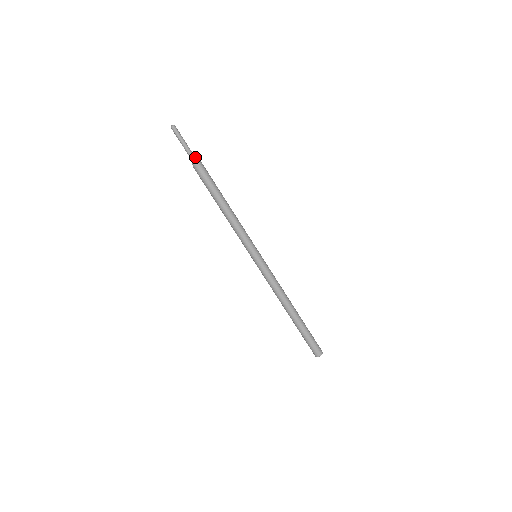
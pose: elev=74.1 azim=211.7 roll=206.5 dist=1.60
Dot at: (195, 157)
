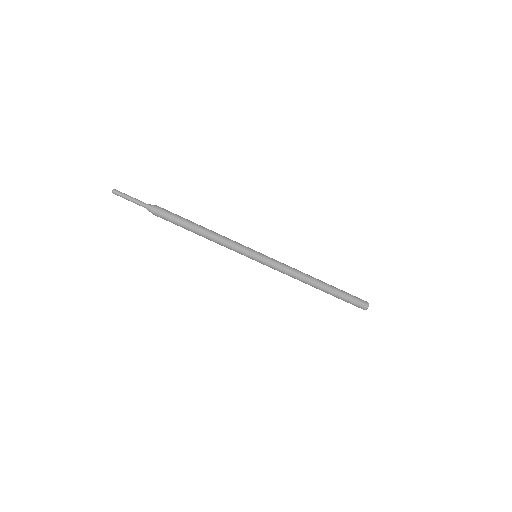
Dot at: (148, 207)
